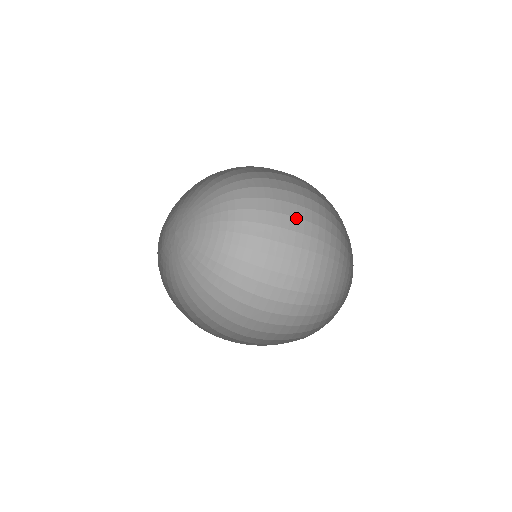
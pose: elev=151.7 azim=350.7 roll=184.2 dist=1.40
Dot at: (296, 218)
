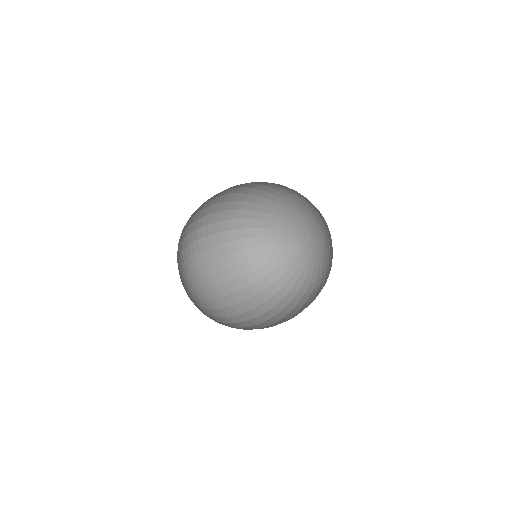
Dot at: (224, 257)
